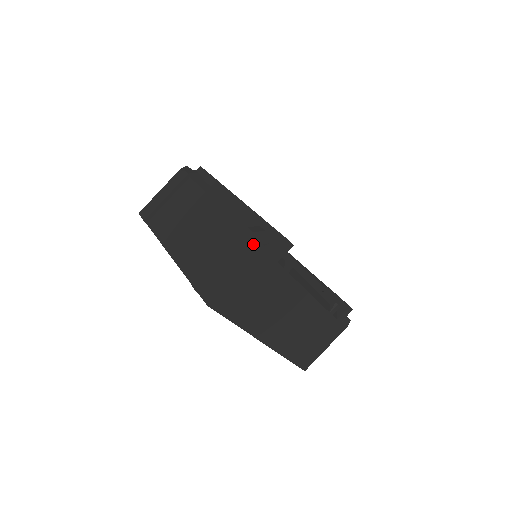
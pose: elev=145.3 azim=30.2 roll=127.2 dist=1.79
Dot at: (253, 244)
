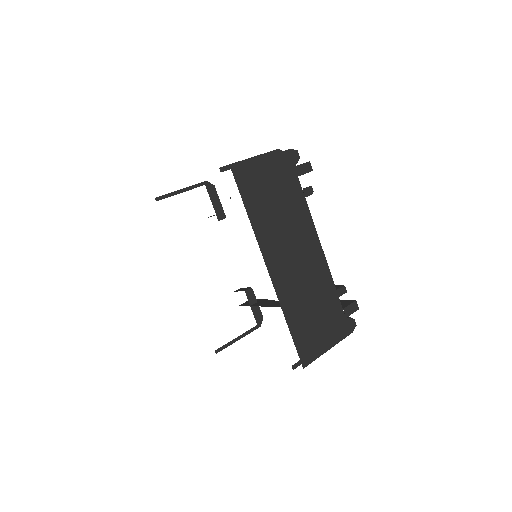
Dot at: occluded
